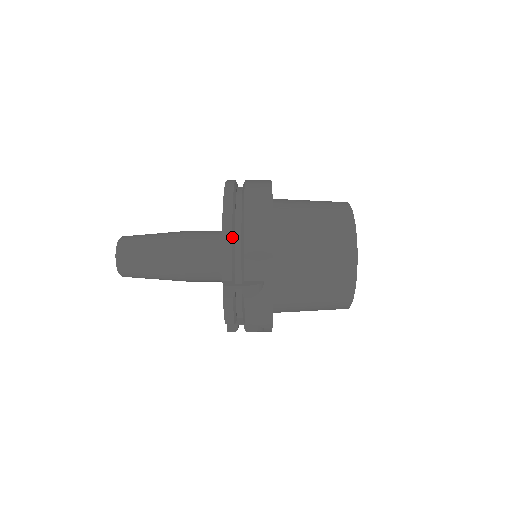
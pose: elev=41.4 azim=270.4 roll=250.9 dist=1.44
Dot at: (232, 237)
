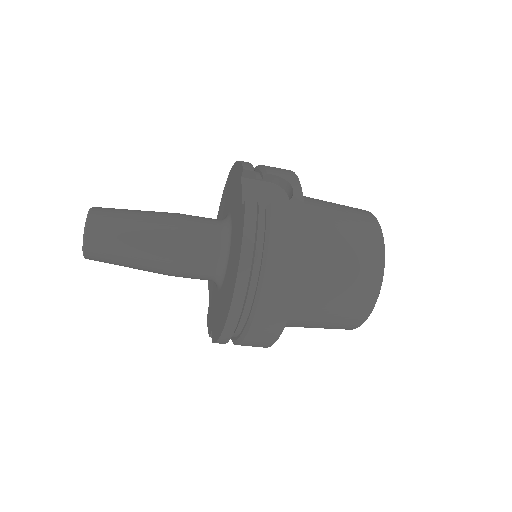
Dot at: occluded
